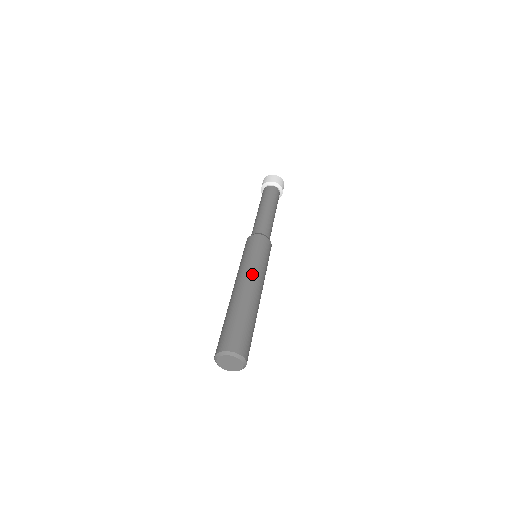
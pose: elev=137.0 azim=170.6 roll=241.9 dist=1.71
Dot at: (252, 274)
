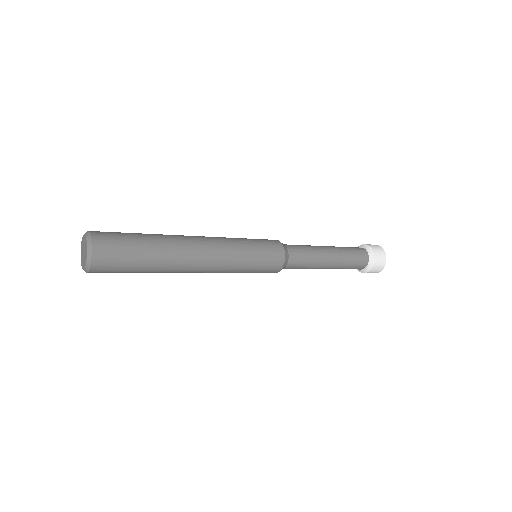
Dot at: occluded
